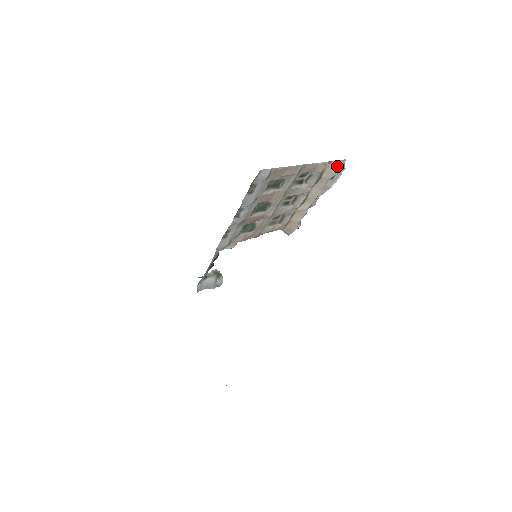
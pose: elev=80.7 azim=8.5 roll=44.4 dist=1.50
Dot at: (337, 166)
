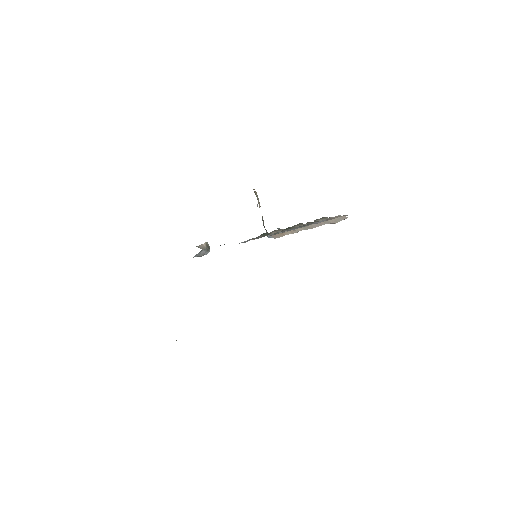
Dot at: (343, 219)
